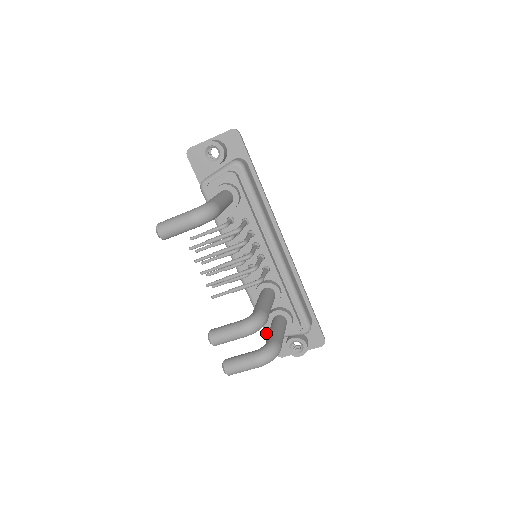
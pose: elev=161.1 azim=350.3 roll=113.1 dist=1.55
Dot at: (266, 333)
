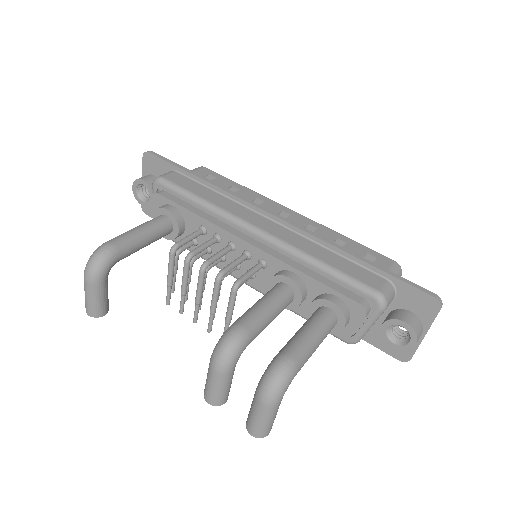
Dot at: (343, 341)
